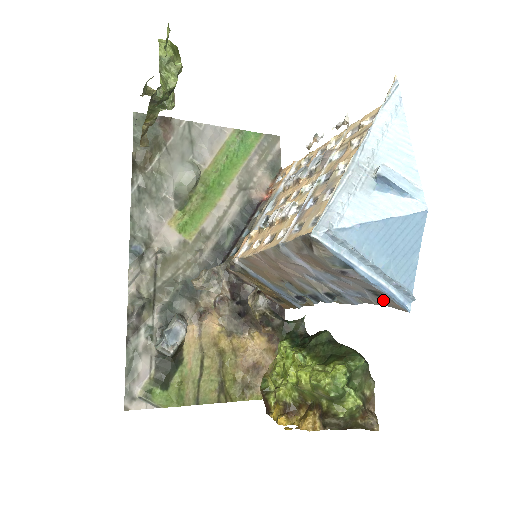
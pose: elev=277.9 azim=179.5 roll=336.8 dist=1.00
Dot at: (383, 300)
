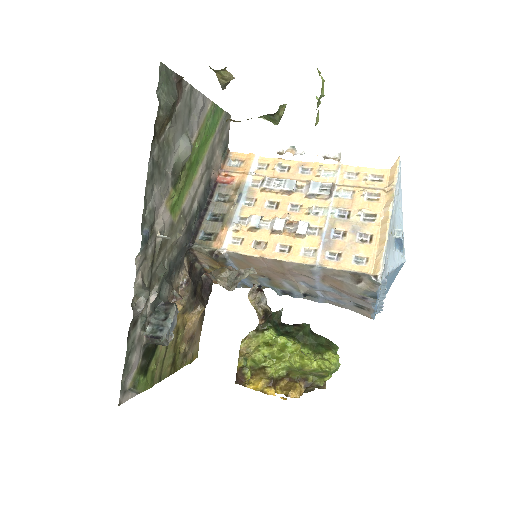
Dot at: (358, 309)
